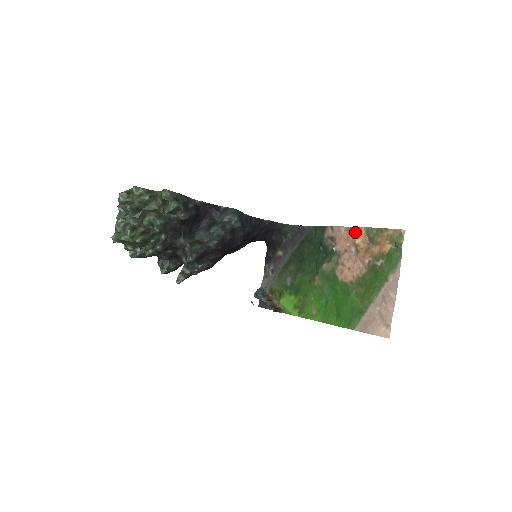
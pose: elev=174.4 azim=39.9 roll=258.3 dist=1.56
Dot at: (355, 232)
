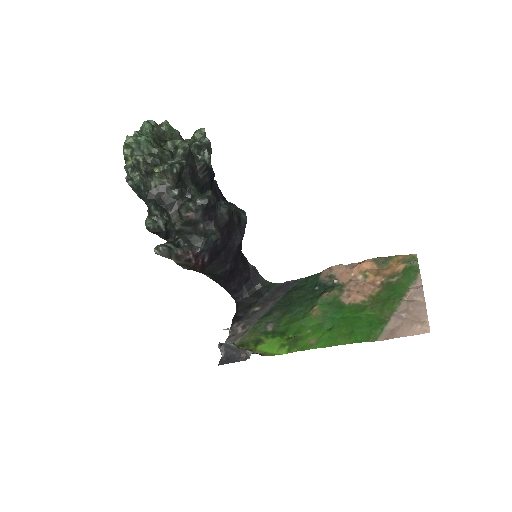
Dot at: (361, 263)
